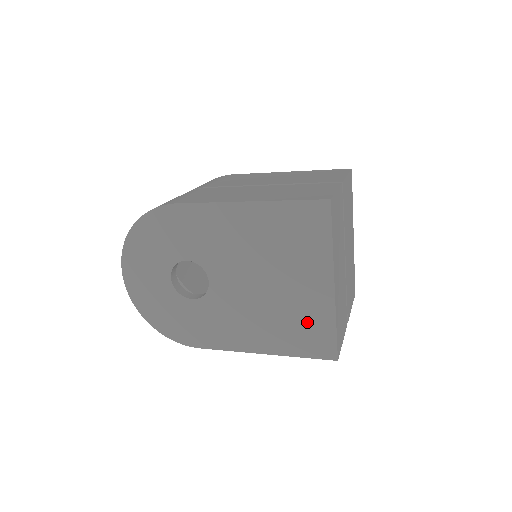
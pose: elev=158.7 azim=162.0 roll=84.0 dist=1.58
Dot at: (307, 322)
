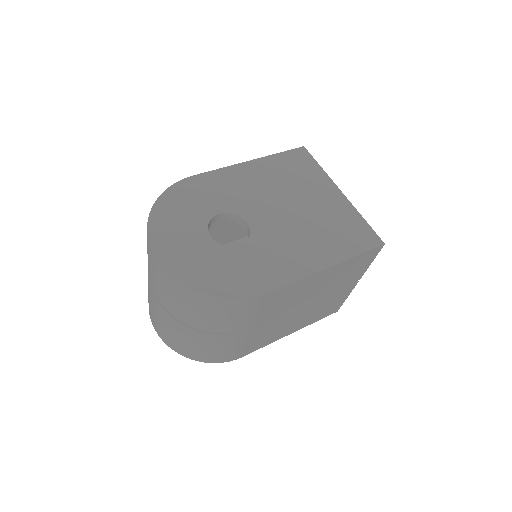
Dot at: (343, 224)
